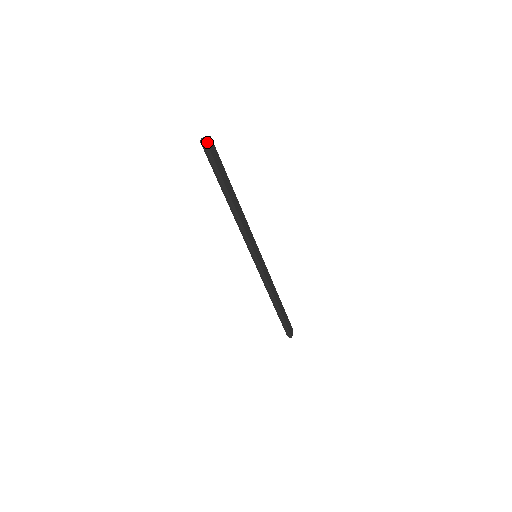
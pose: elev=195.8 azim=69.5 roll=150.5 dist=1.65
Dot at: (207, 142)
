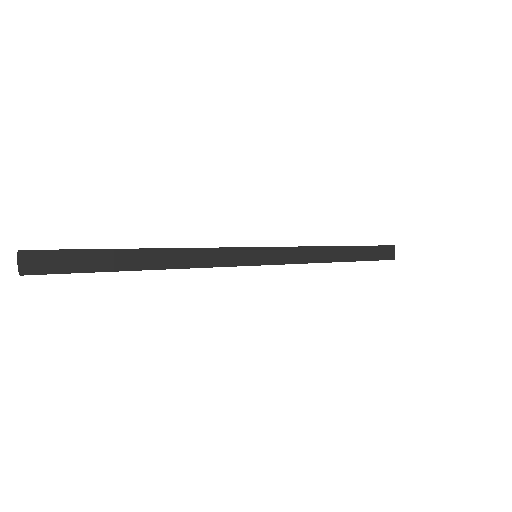
Dot at: (20, 272)
